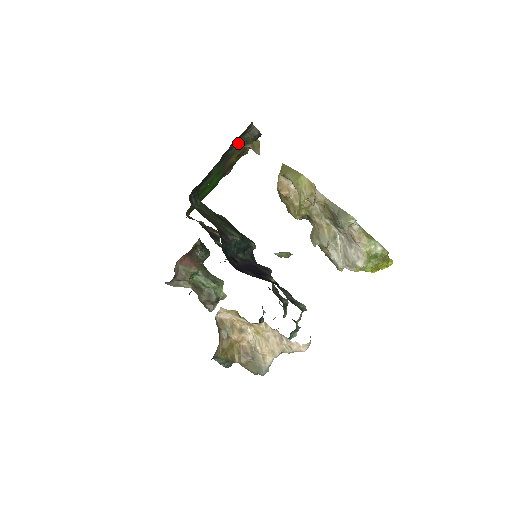
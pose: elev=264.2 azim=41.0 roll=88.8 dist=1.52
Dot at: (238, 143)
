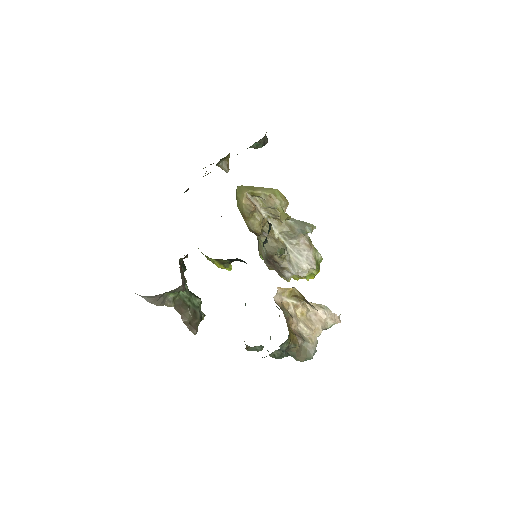
Dot at: (250, 146)
